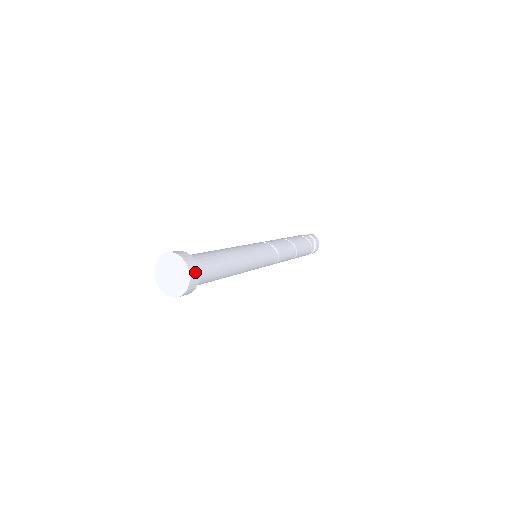
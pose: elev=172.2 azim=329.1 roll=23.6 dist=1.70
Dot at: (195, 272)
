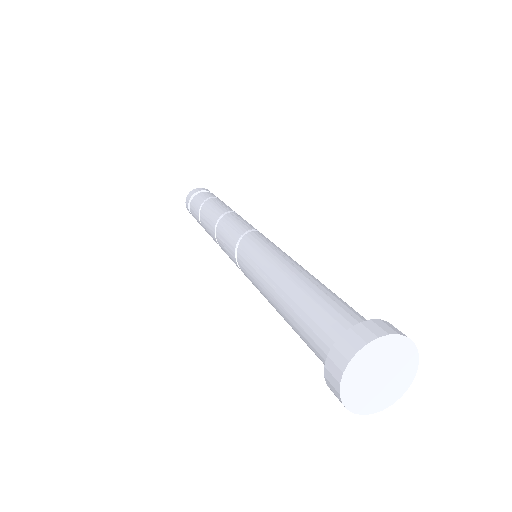
Dot at: occluded
